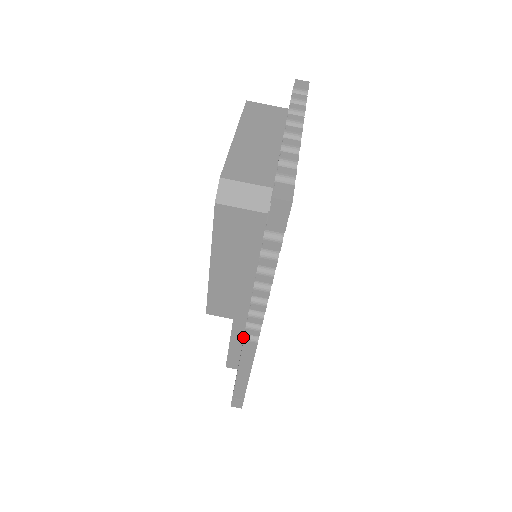
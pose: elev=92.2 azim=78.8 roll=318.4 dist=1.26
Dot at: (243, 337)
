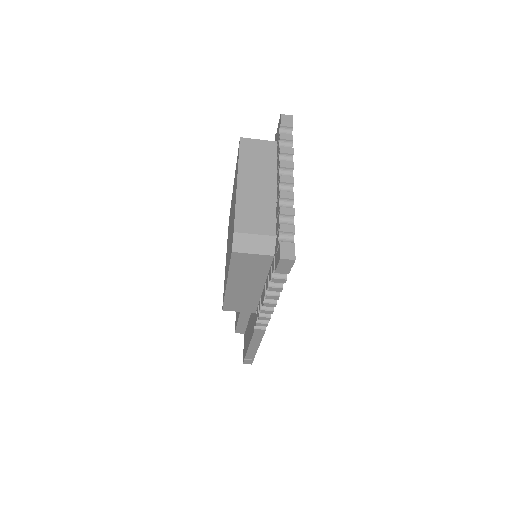
Dot at: (254, 327)
